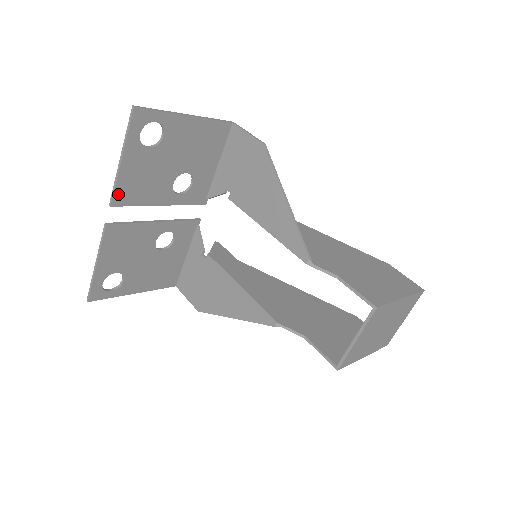
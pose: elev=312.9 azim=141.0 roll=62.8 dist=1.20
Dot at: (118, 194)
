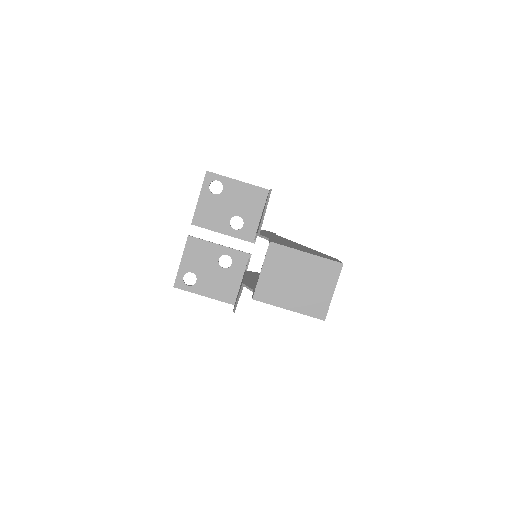
Dot at: (196, 218)
